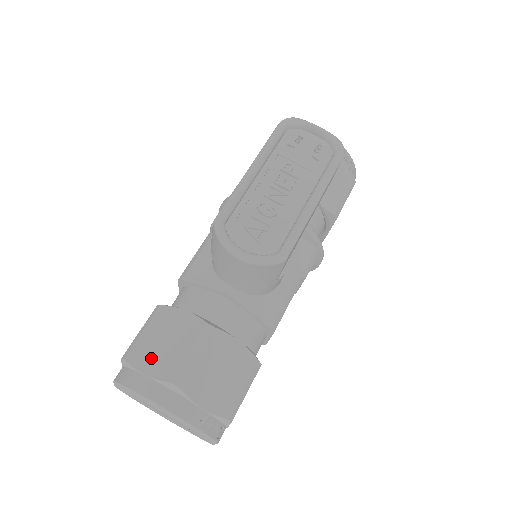
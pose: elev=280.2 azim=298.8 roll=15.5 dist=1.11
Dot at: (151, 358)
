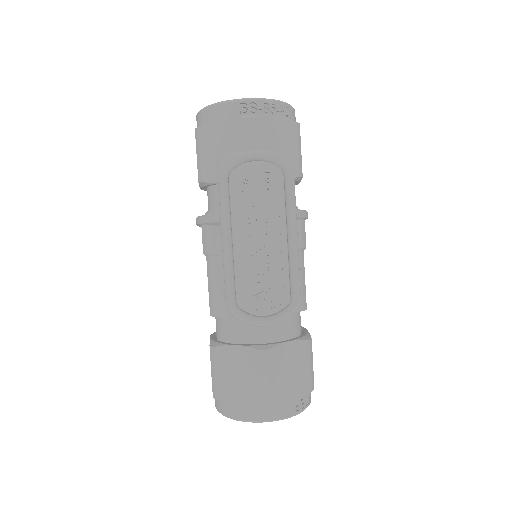
Dot at: (236, 392)
